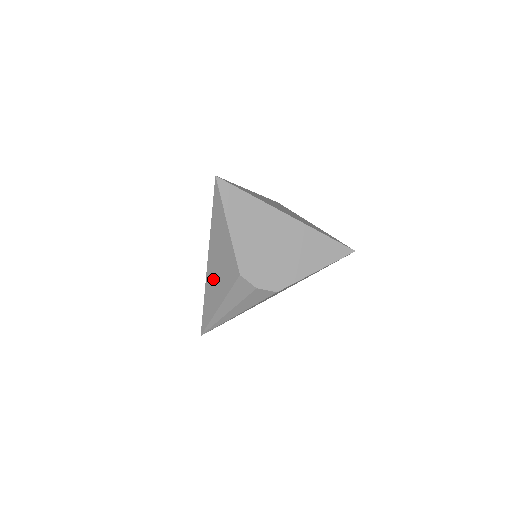
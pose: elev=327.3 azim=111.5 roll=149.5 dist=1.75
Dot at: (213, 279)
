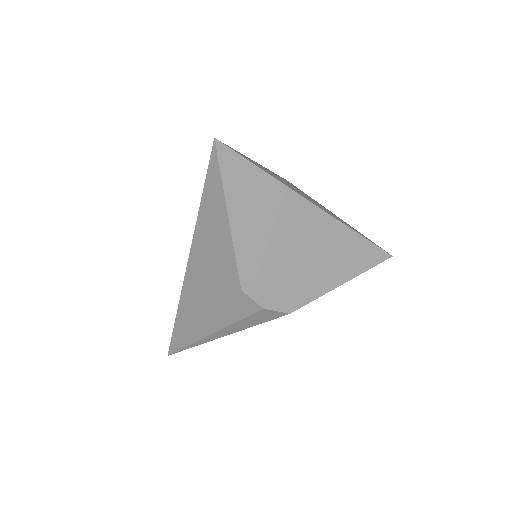
Dot at: (195, 287)
